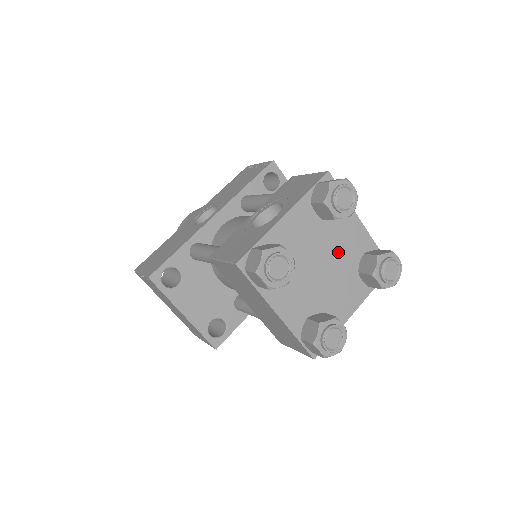
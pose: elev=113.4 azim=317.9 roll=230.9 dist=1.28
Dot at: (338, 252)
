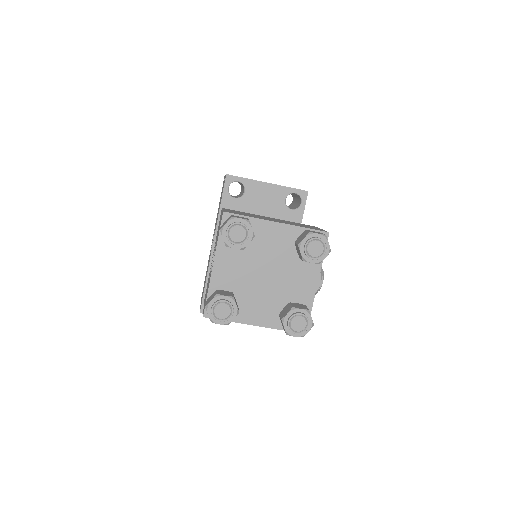
Dot at: (273, 256)
